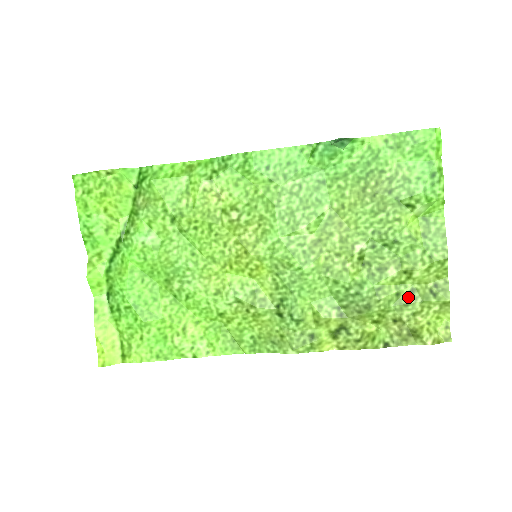
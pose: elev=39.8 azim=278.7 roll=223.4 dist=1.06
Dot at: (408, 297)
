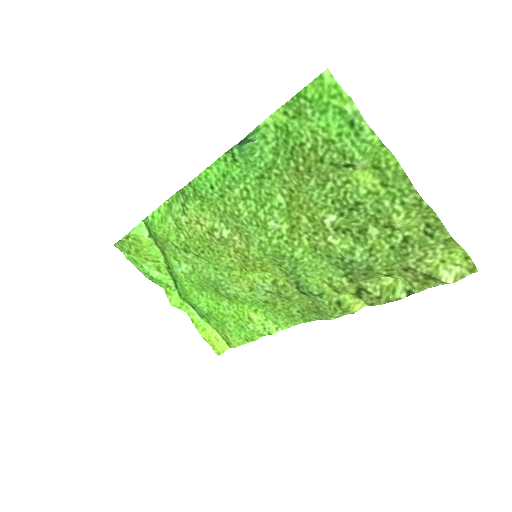
Dot at: (404, 247)
